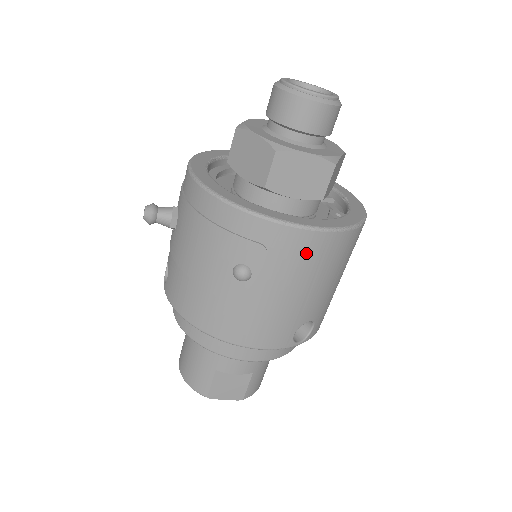
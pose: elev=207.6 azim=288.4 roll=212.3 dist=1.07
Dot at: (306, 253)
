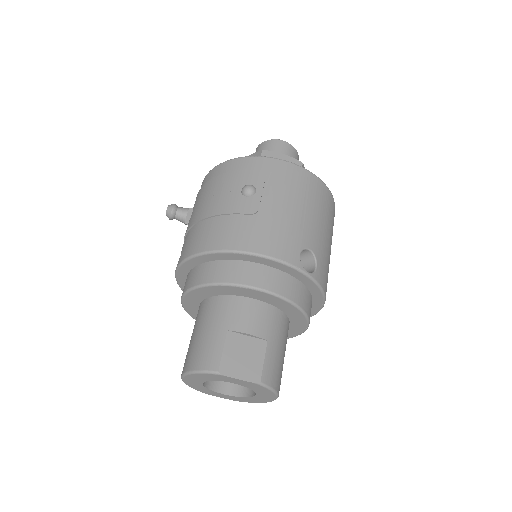
Dot at: (294, 179)
